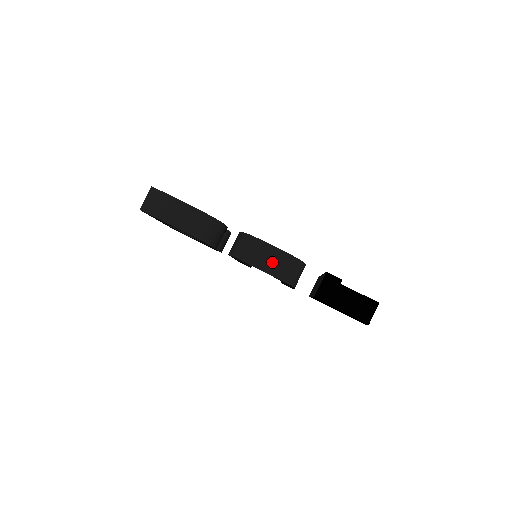
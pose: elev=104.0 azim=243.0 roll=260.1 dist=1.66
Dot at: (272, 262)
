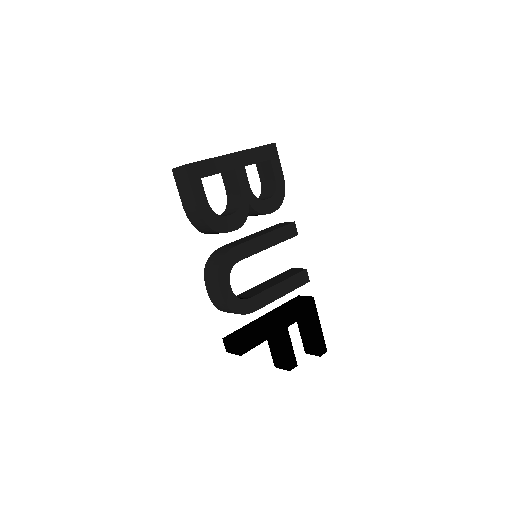
Dot at: (215, 297)
